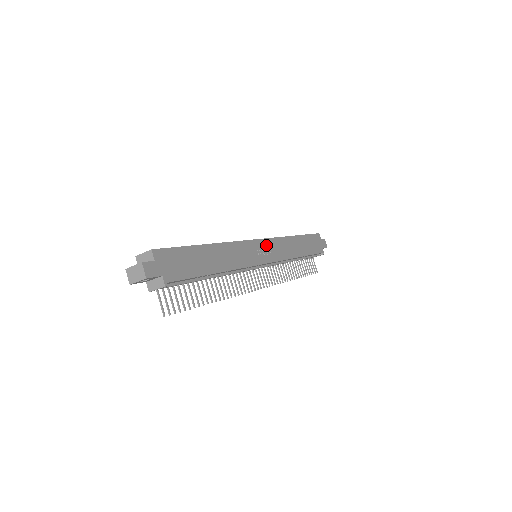
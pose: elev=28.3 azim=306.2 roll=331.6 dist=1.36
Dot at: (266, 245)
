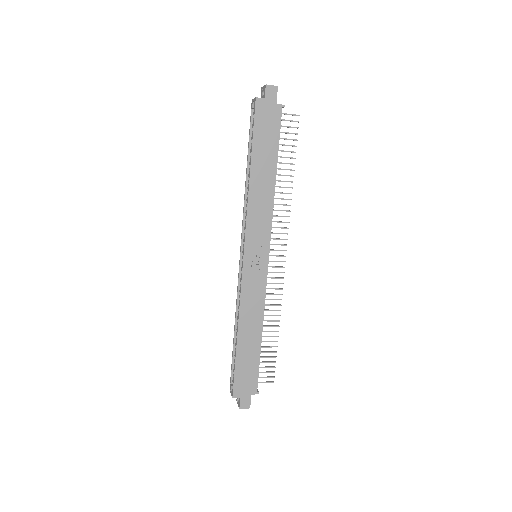
Dot at: (251, 248)
